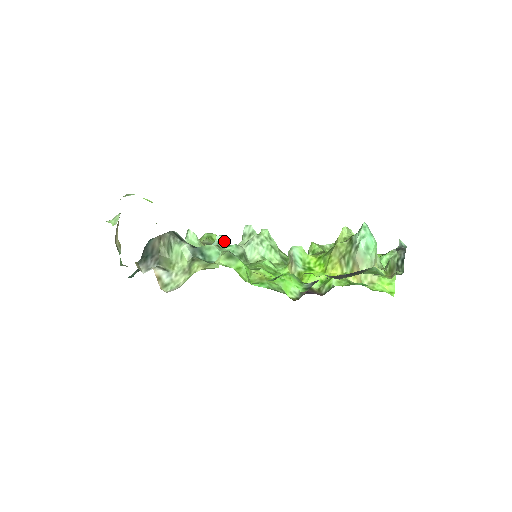
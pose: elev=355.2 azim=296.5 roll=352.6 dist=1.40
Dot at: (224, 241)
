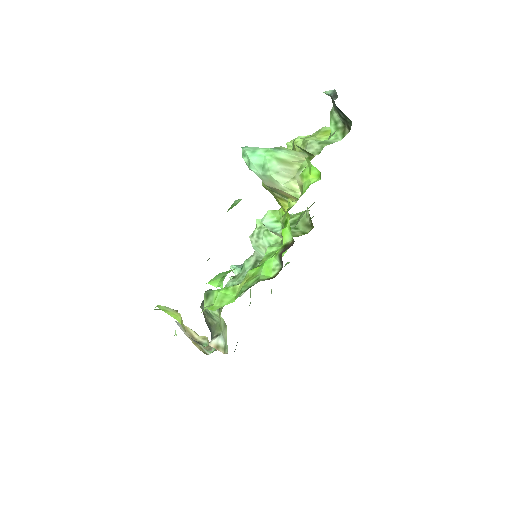
Dot at: (237, 267)
